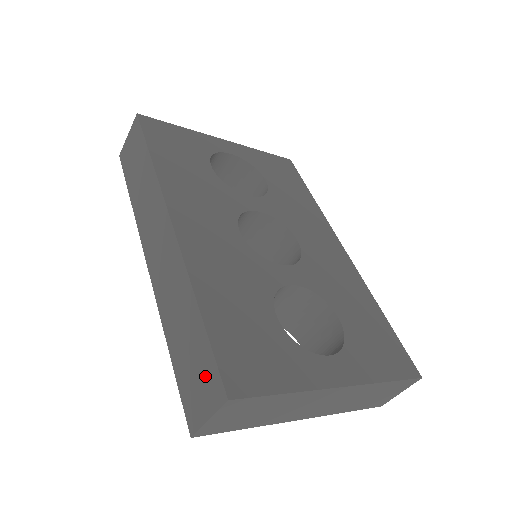
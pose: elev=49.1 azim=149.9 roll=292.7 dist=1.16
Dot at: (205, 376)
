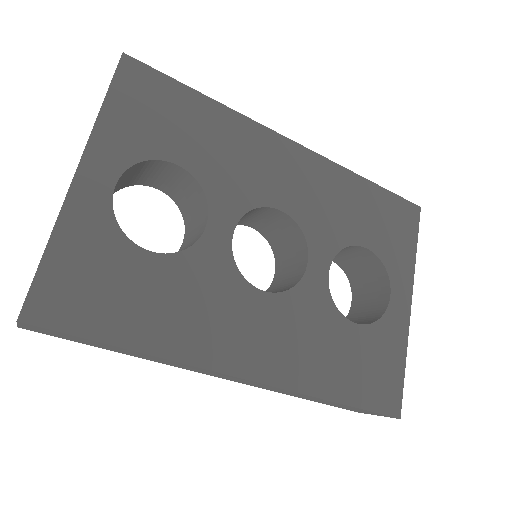
Dot at: occluded
